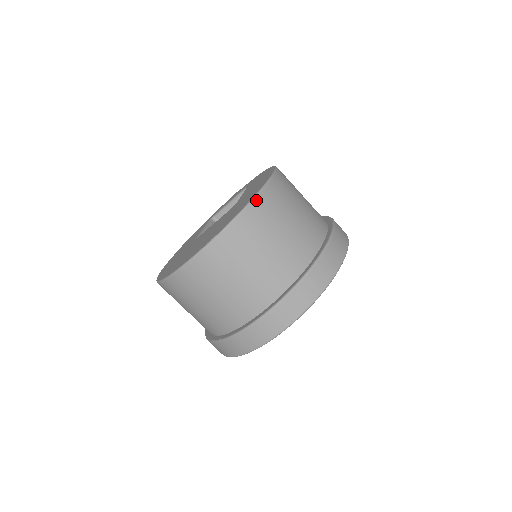
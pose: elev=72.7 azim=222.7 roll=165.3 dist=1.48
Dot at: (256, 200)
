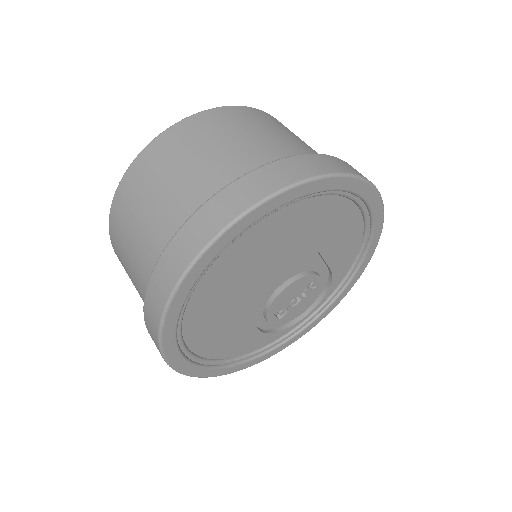
Dot at: (253, 109)
